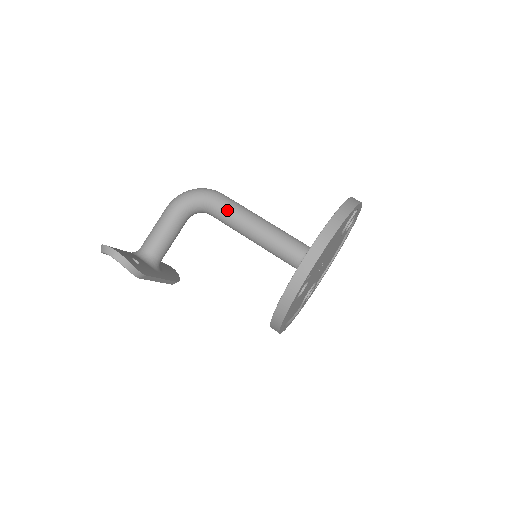
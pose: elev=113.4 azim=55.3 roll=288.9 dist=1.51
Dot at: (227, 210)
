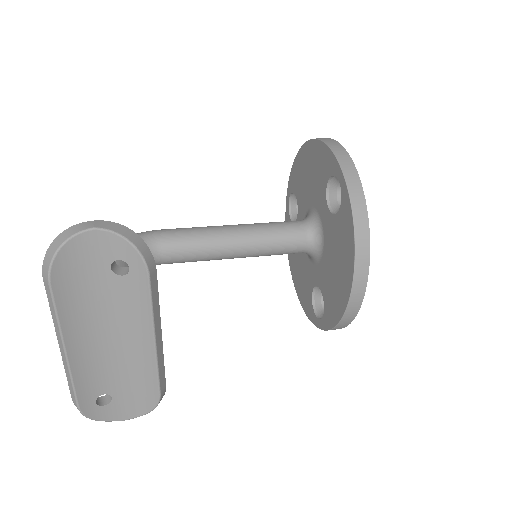
Dot at: (186, 230)
